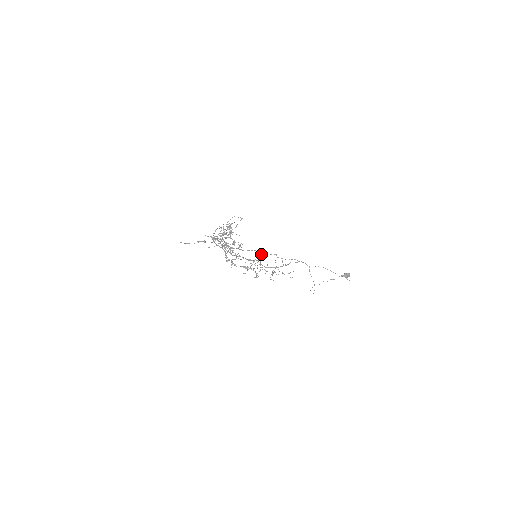
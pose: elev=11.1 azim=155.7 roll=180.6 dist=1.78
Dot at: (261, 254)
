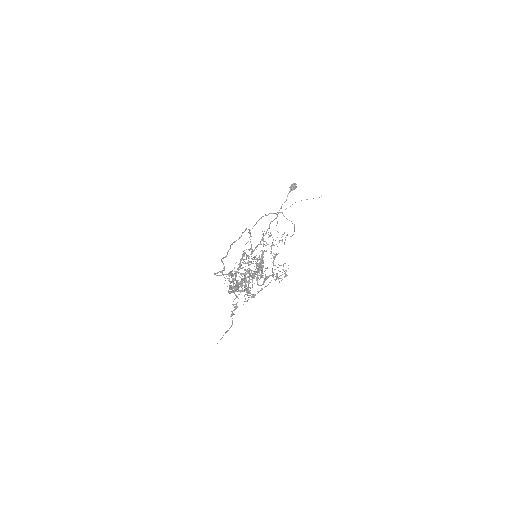
Dot at: (234, 242)
